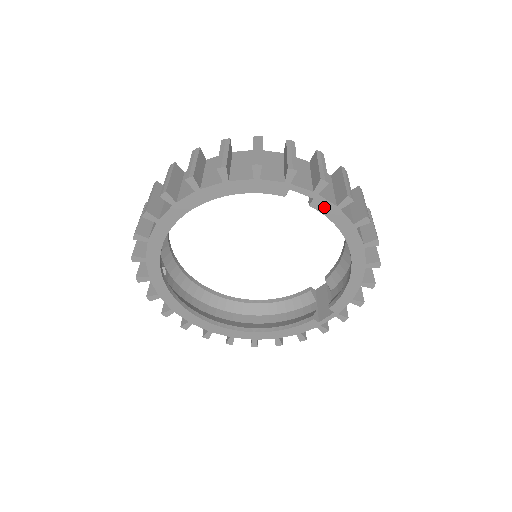
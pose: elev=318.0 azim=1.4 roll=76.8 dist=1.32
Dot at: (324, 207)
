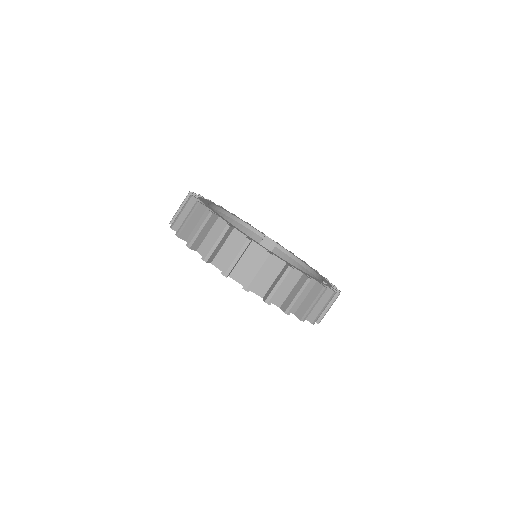
Dot at: occluded
